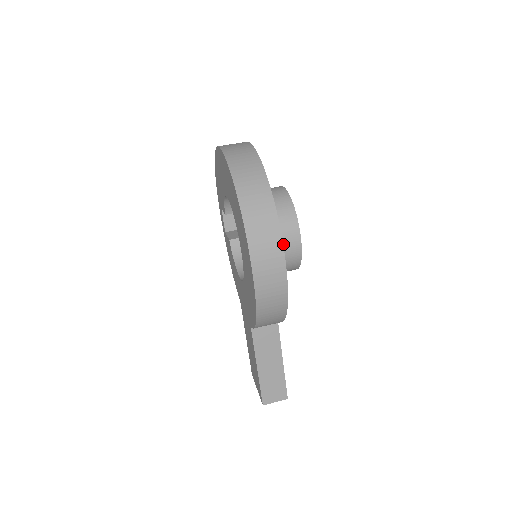
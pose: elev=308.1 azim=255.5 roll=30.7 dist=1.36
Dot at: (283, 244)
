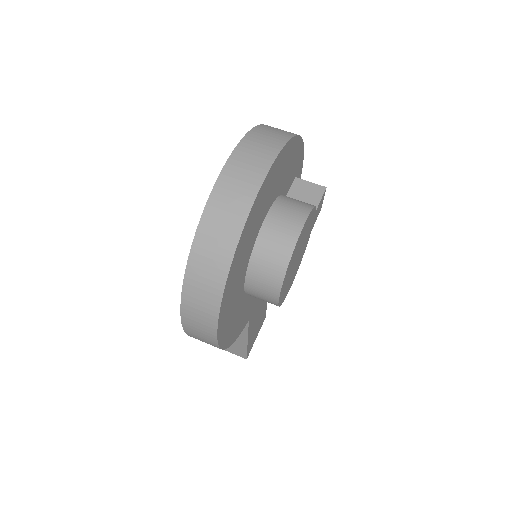
Dot at: (258, 291)
